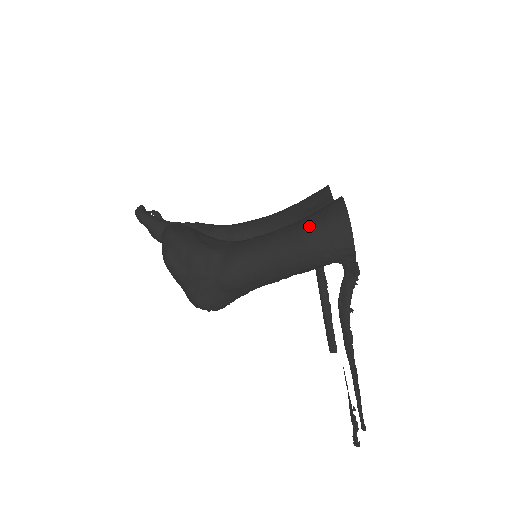
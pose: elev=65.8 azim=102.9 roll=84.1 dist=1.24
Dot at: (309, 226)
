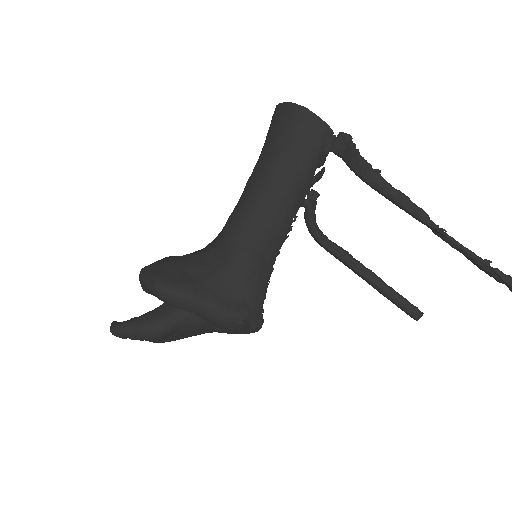
Dot at: (269, 145)
